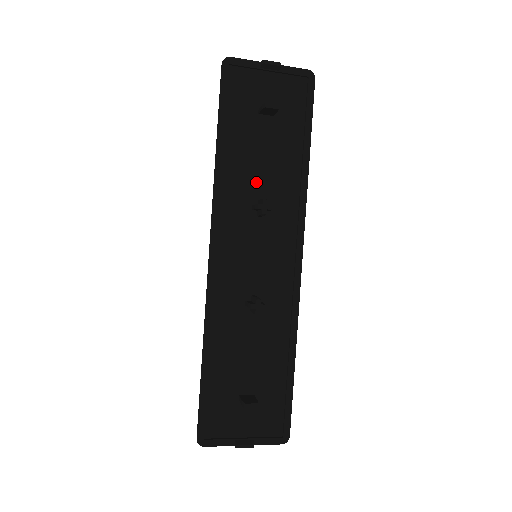
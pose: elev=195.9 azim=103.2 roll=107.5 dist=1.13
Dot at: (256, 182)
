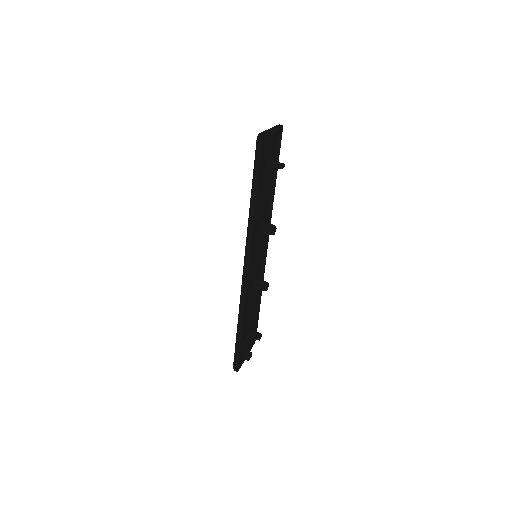
Dot at: (261, 212)
